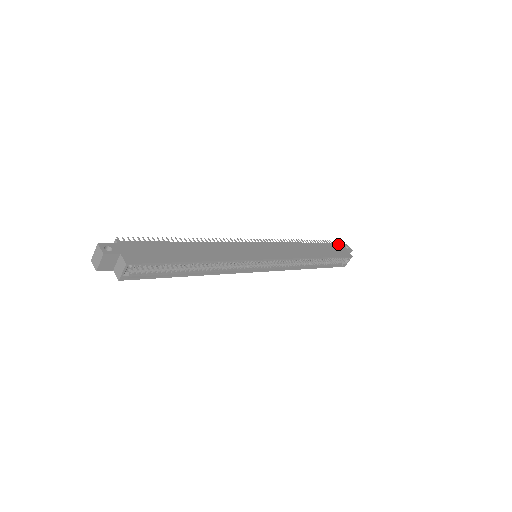
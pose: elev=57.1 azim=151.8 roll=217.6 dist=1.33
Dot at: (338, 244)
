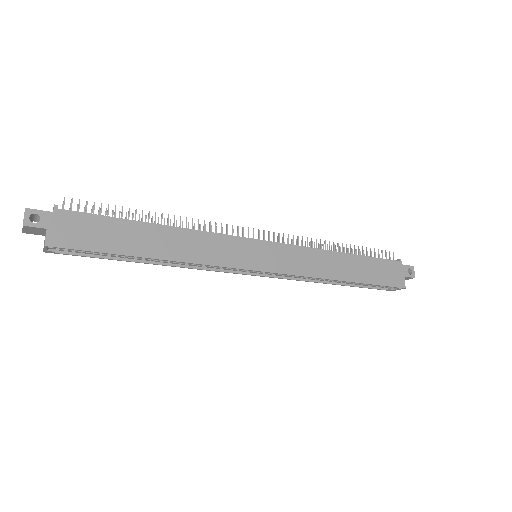
Dot at: (399, 264)
